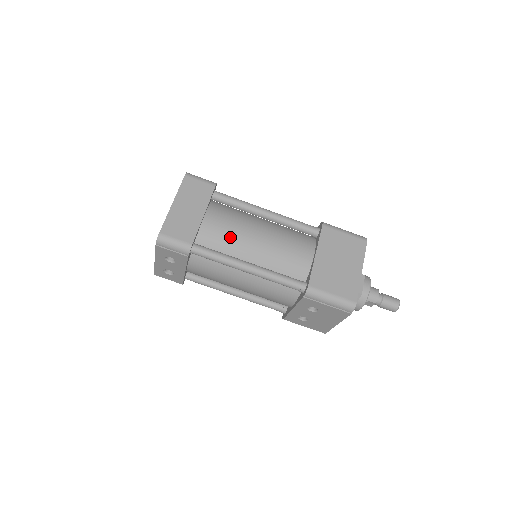
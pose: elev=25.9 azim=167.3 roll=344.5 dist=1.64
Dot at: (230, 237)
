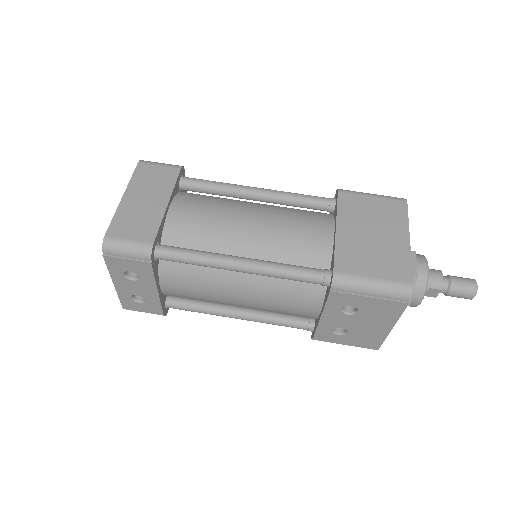
Dot at: (209, 228)
